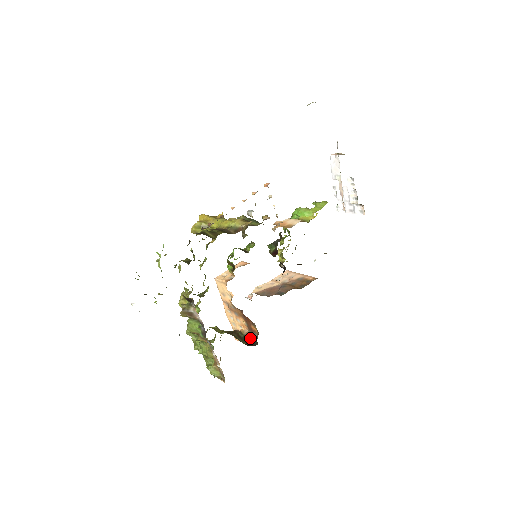
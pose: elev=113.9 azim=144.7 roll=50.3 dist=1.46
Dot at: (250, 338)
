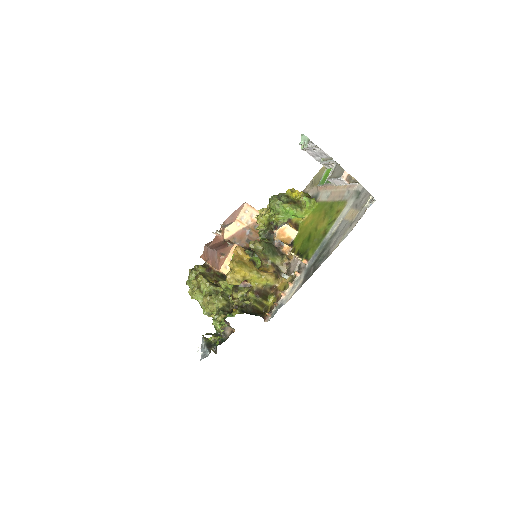
Dot at: occluded
